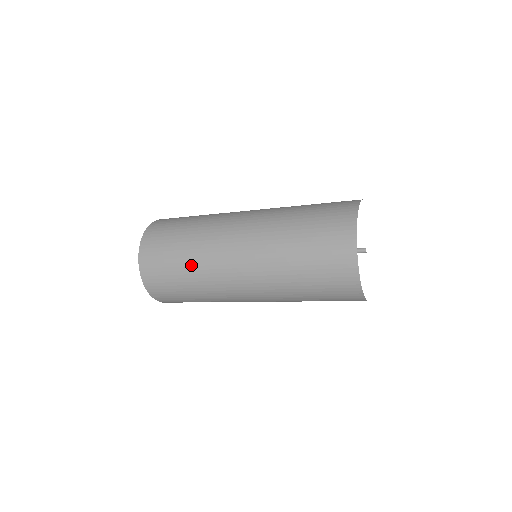
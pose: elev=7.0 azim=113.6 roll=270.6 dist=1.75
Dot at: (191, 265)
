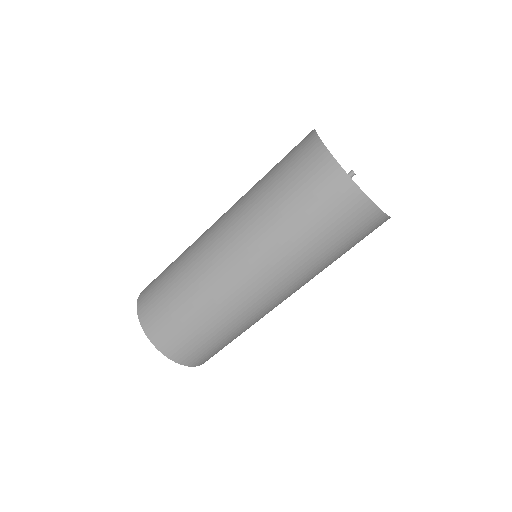
Dot at: (181, 255)
